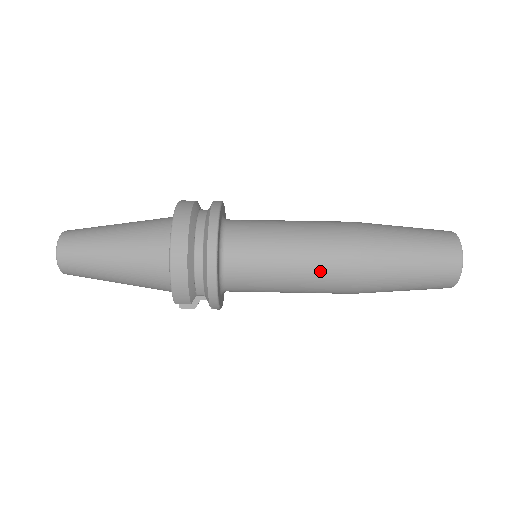
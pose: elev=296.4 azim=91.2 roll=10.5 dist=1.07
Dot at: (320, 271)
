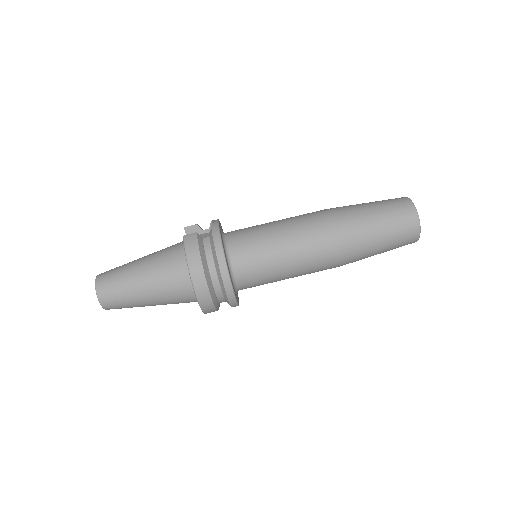
Dot at: (312, 270)
